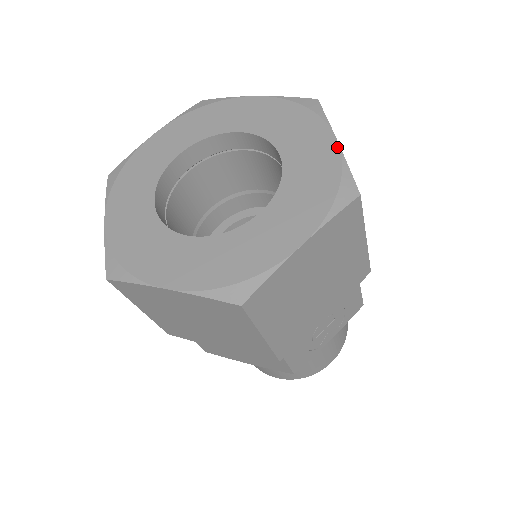
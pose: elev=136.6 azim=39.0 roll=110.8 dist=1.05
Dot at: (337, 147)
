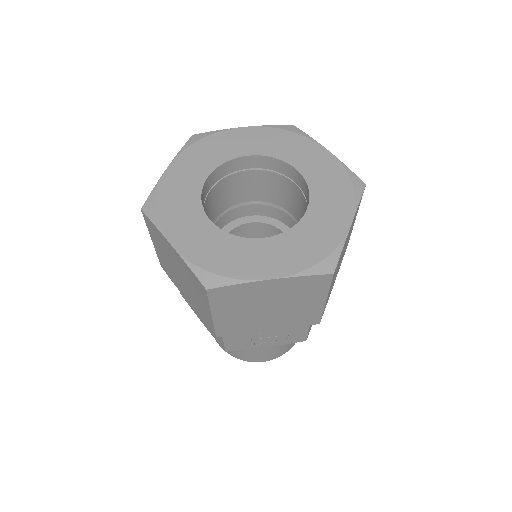
Dot at: (347, 230)
